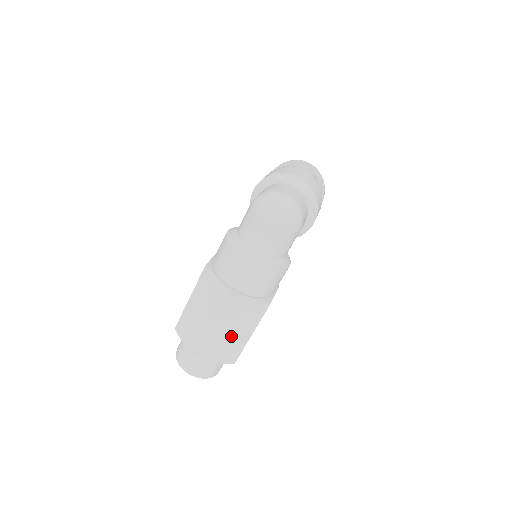
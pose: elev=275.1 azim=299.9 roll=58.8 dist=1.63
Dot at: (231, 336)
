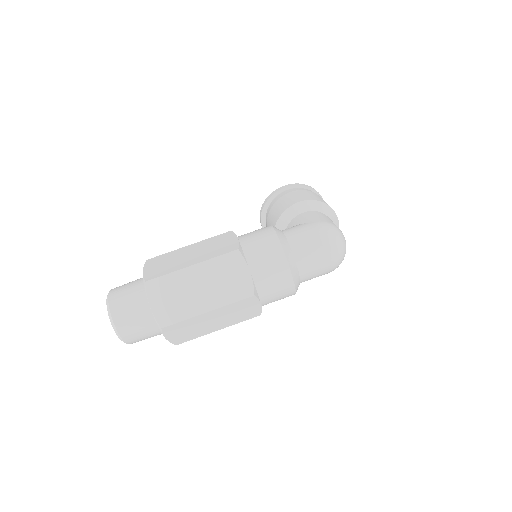
Dot at: (207, 324)
